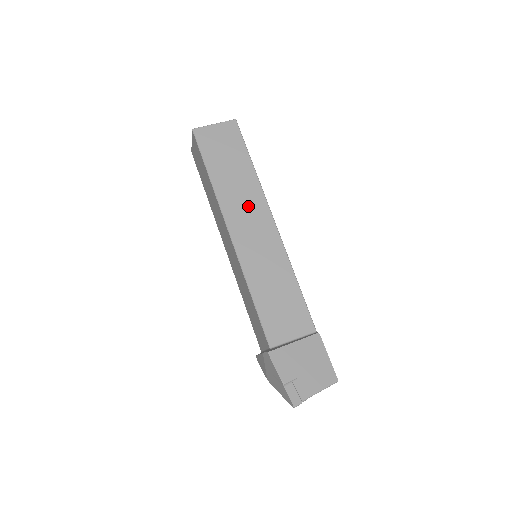
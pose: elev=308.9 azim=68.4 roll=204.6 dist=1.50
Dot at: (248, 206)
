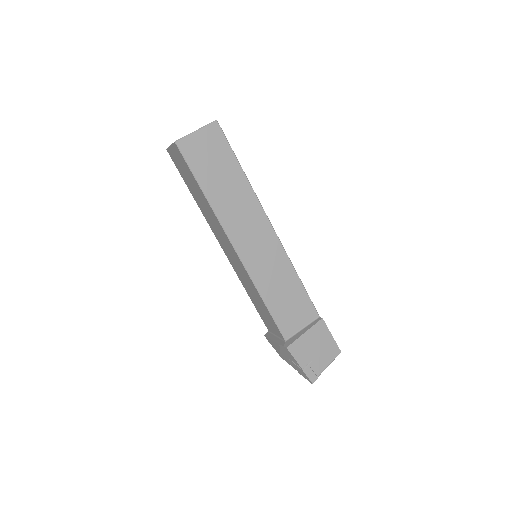
Dot at: (246, 216)
